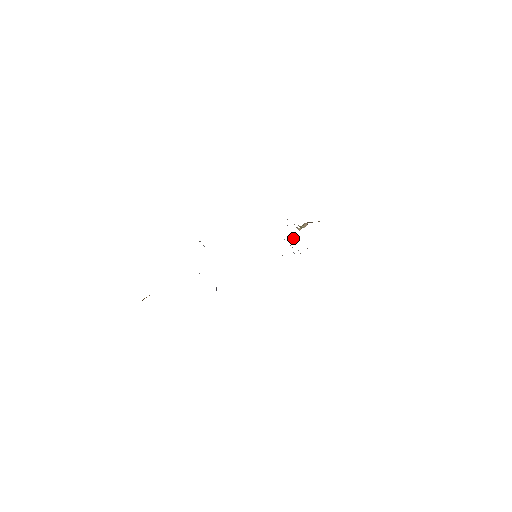
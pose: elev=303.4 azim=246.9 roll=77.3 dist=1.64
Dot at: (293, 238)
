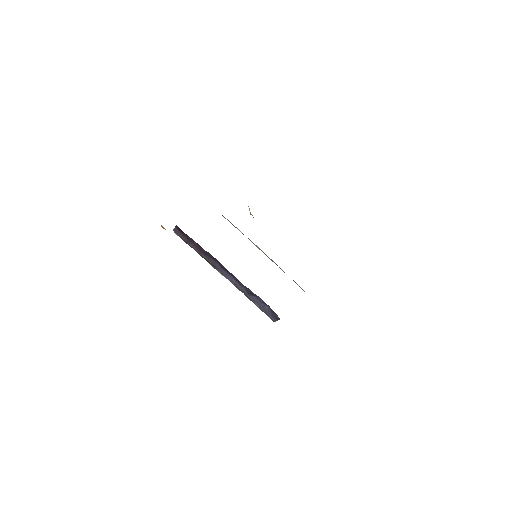
Dot at: occluded
